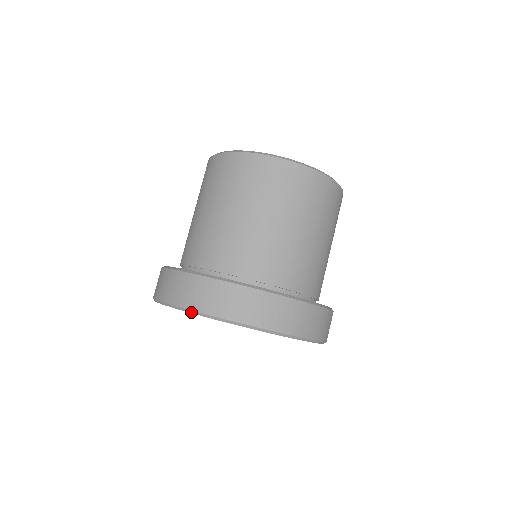
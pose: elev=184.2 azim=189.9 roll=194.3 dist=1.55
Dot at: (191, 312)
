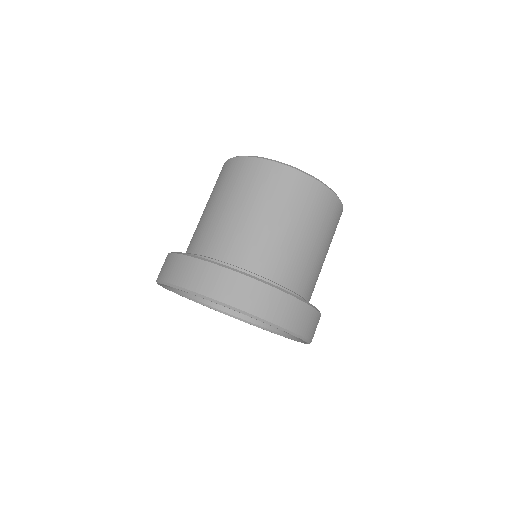
Dot at: (251, 316)
